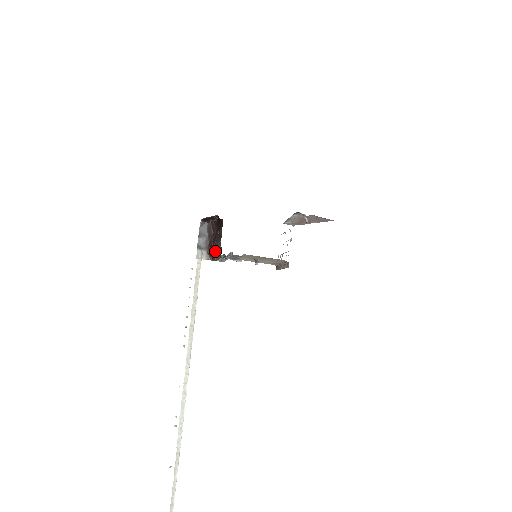
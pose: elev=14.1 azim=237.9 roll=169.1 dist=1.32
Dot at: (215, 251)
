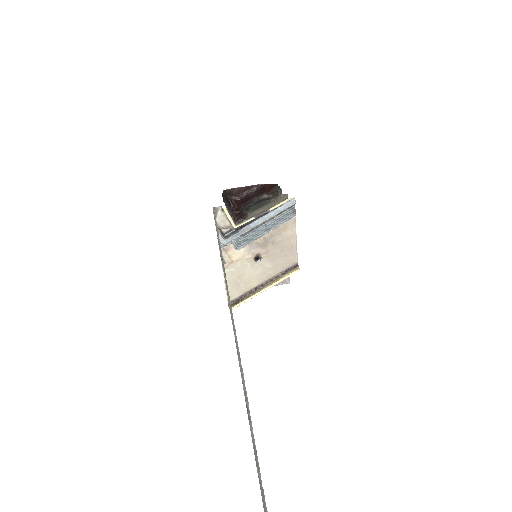
Dot at: (245, 214)
